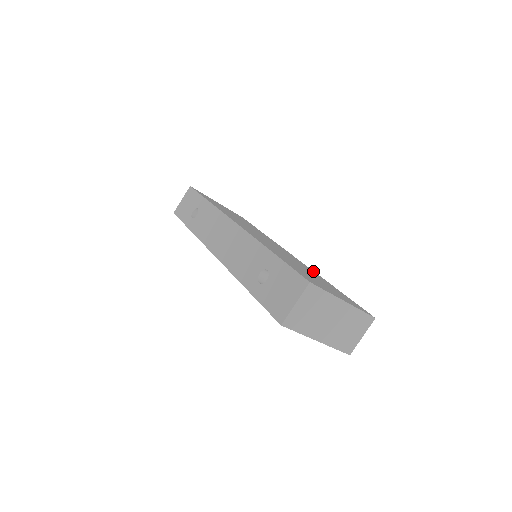
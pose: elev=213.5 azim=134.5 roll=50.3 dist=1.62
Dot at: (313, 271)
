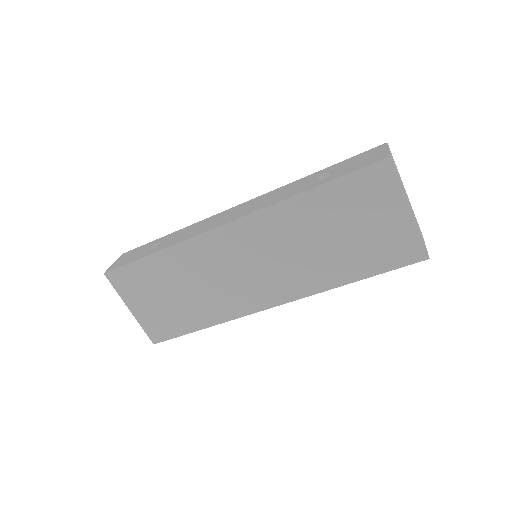
Dot at: occluded
